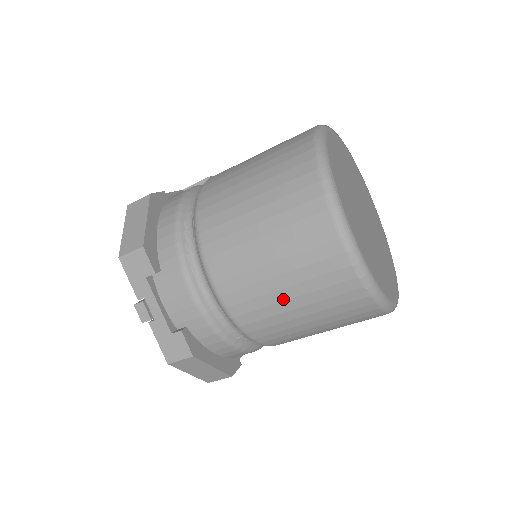
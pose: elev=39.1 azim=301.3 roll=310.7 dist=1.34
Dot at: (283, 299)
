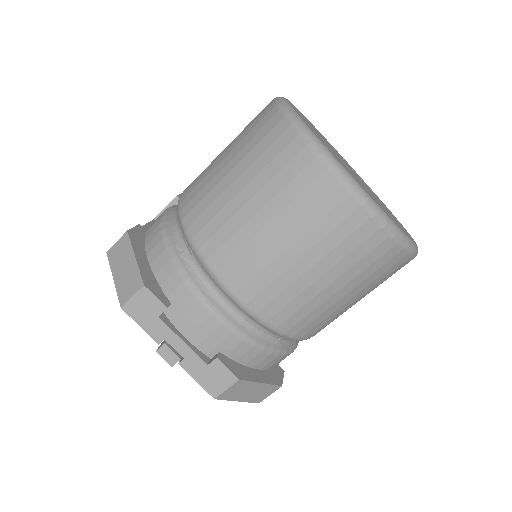
Dot at: (312, 281)
